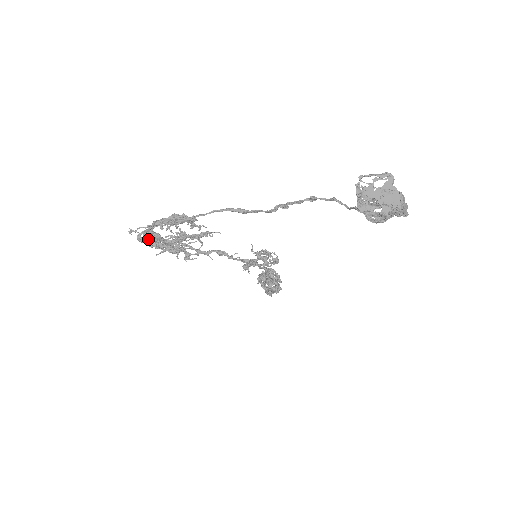
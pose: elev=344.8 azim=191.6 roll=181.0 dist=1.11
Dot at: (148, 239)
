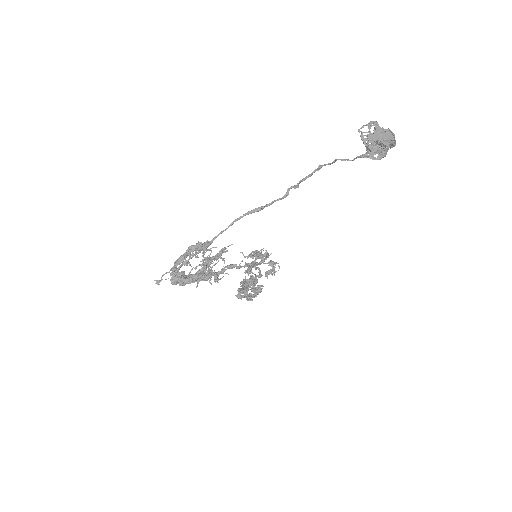
Dot at: (177, 280)
